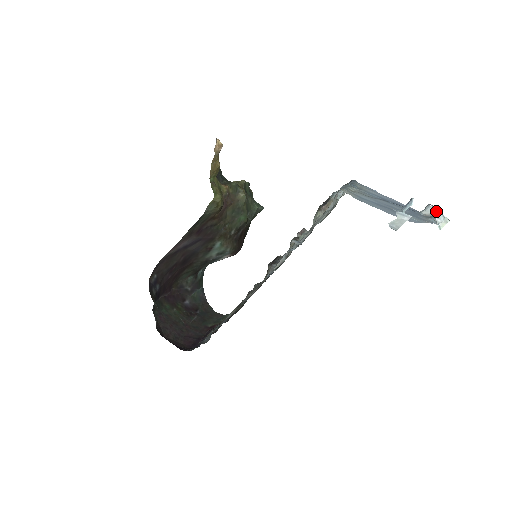
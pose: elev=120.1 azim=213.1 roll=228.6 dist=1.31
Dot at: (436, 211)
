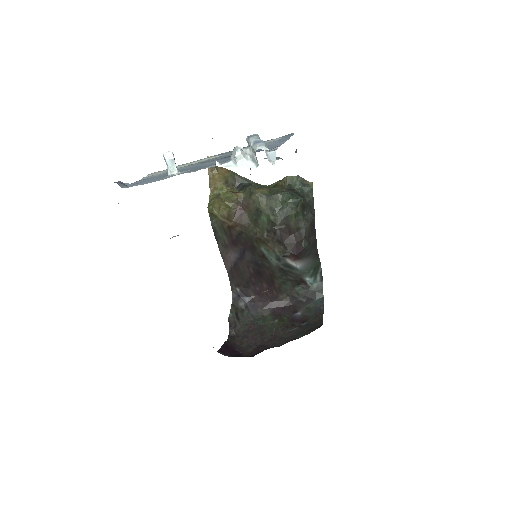
Dot at: (249, 142)
